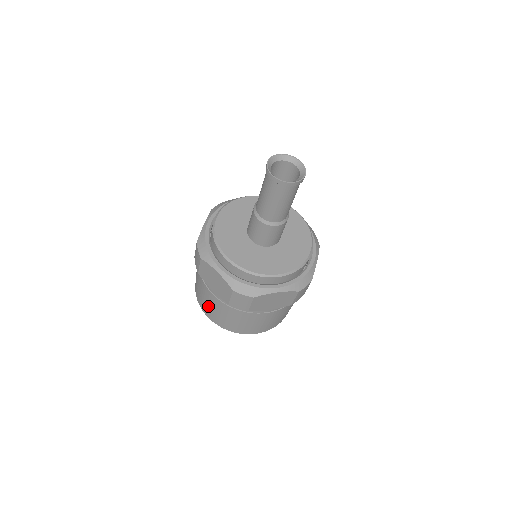
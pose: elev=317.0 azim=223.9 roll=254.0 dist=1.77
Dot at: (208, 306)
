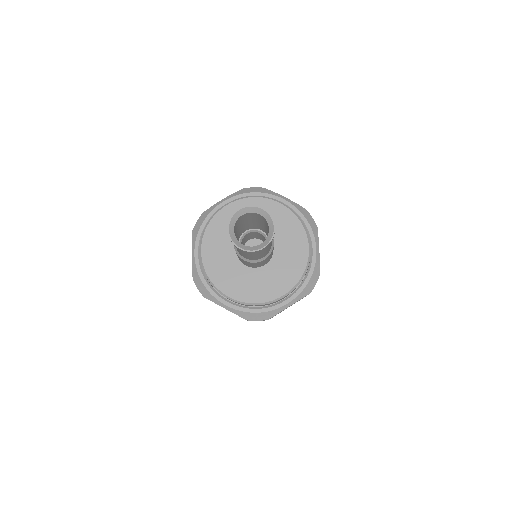
Dot at: occluded
